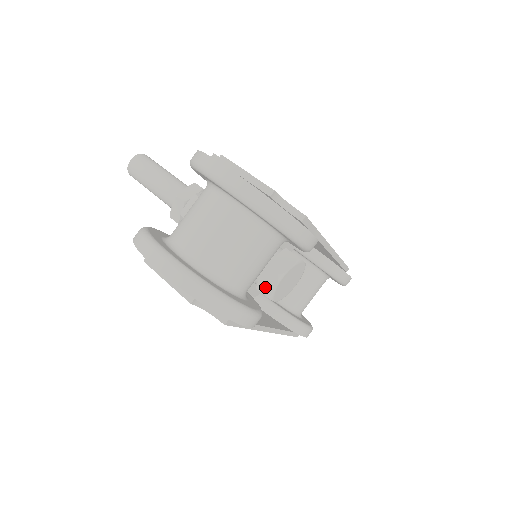
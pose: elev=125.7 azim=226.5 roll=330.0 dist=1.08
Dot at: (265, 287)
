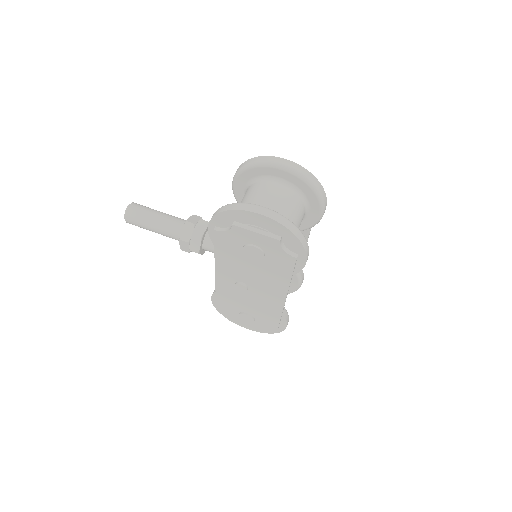
Dot at: occluded
